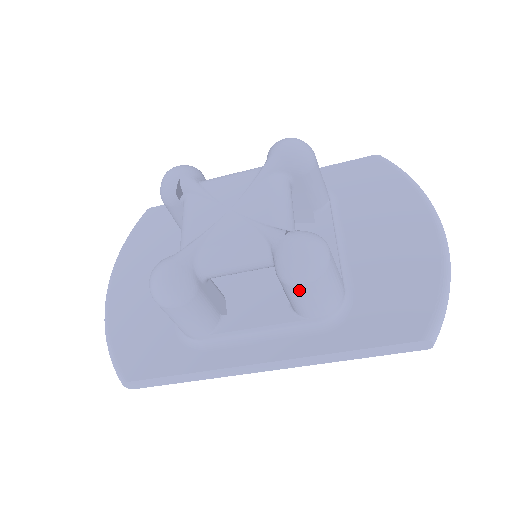
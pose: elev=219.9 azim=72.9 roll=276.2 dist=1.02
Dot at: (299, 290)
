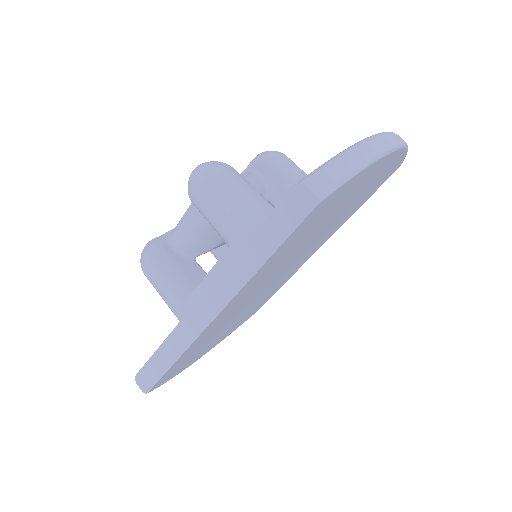
Dot at: (199, 200)
